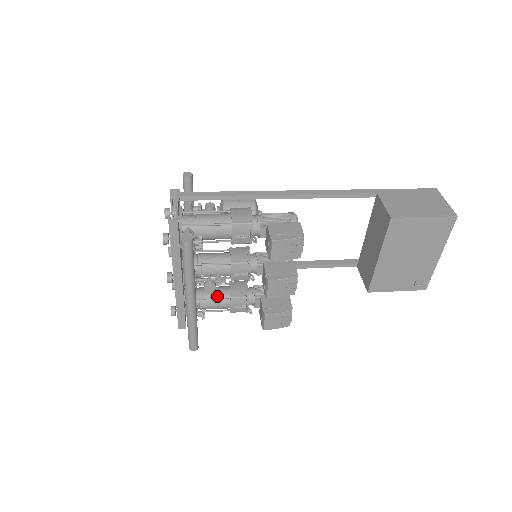
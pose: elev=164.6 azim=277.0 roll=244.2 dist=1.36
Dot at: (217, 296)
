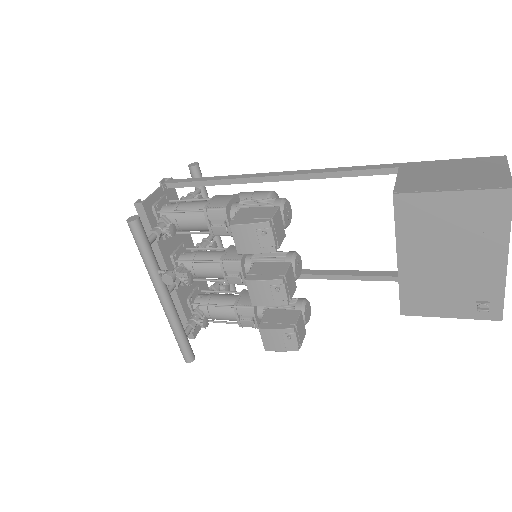
Dot at: (223, 304)
